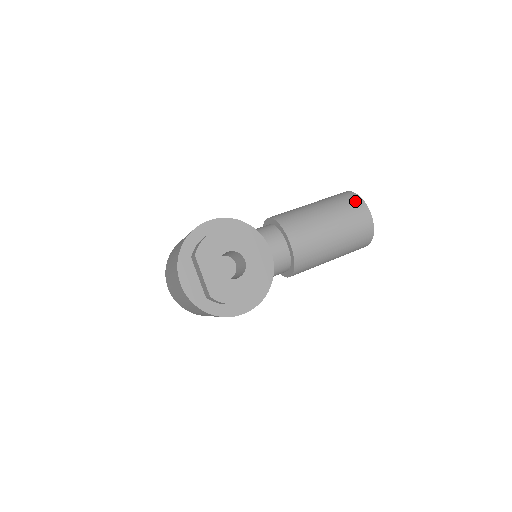
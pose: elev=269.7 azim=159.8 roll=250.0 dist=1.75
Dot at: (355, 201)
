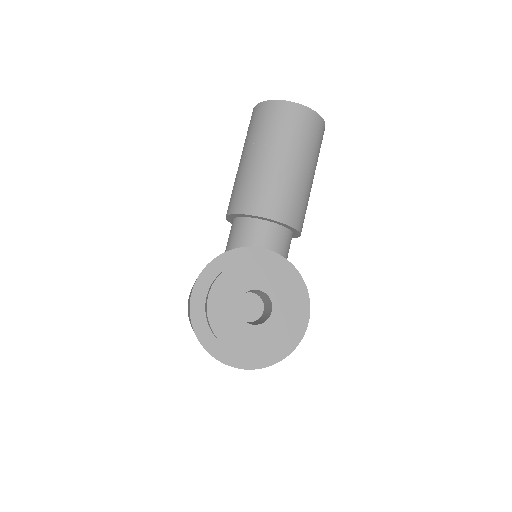
Dot at: (273, 110)
